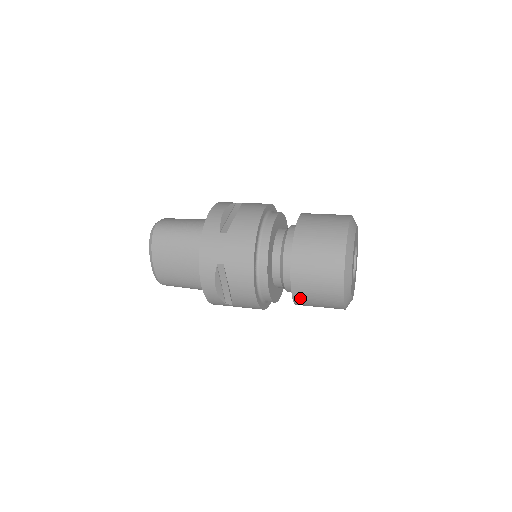
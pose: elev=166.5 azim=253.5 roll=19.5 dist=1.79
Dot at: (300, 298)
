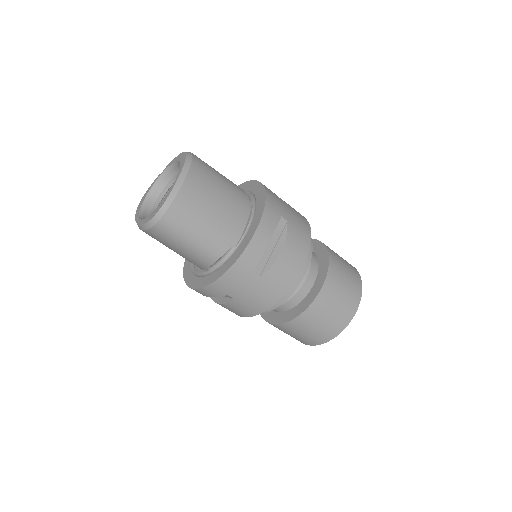
Dot at: (322, 300)
